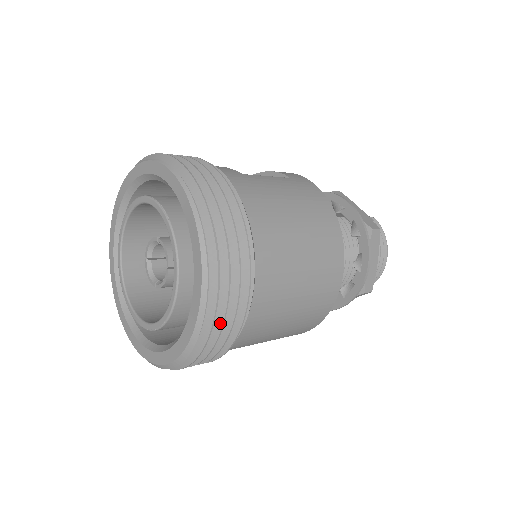
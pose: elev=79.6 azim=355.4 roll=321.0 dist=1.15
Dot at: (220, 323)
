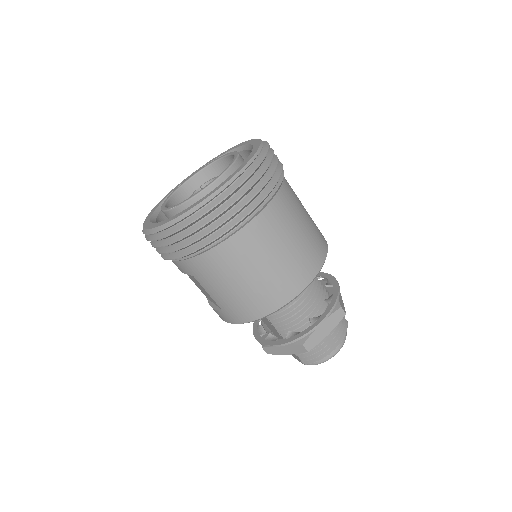
Dot at: (215, 215)
